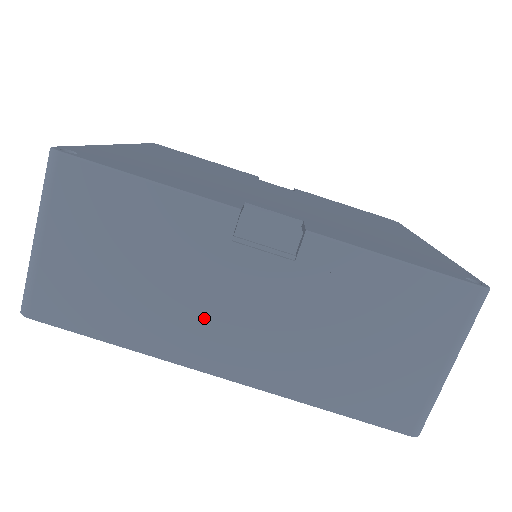
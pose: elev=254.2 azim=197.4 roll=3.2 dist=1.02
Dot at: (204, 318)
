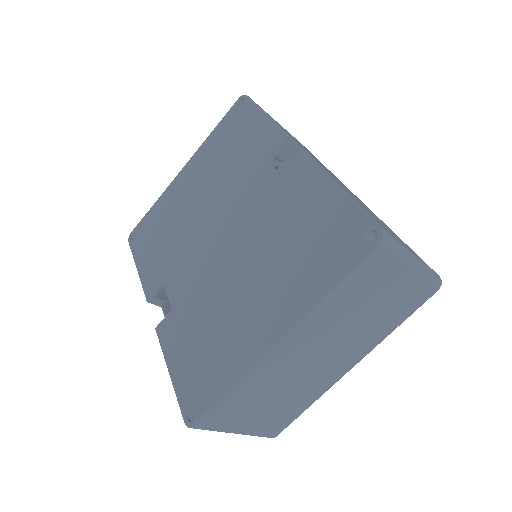
Dot at: occluded
